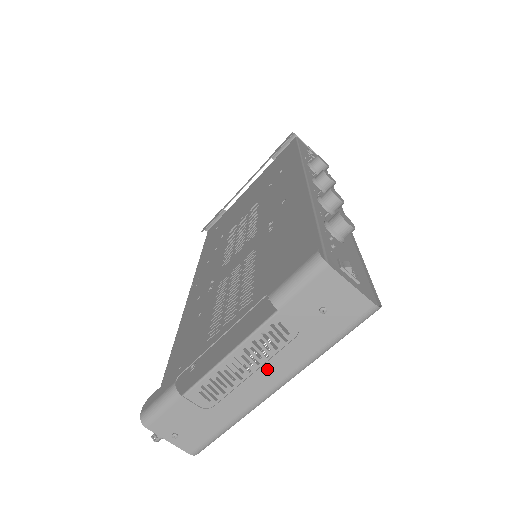
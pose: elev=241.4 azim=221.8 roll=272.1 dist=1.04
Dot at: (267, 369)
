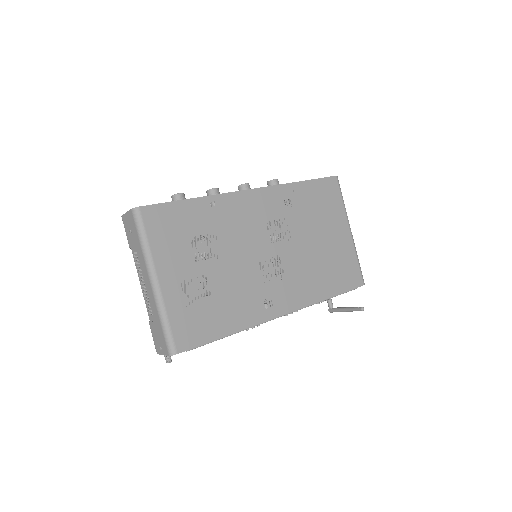
Dot at: (144, 276)
